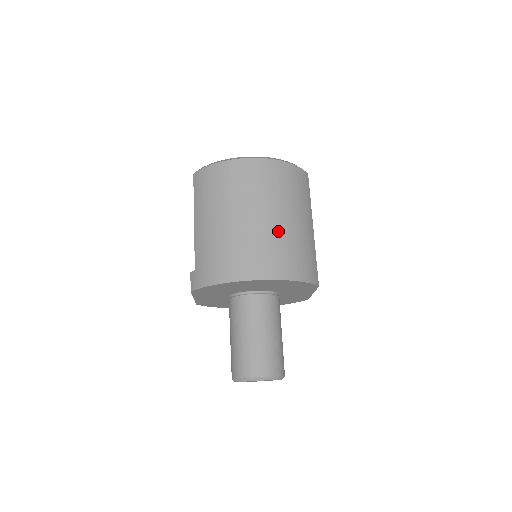
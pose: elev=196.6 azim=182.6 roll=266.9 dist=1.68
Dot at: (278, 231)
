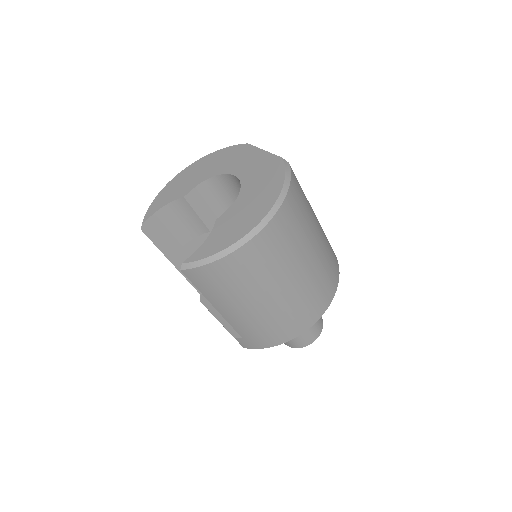
Dot at: (313, 272)
